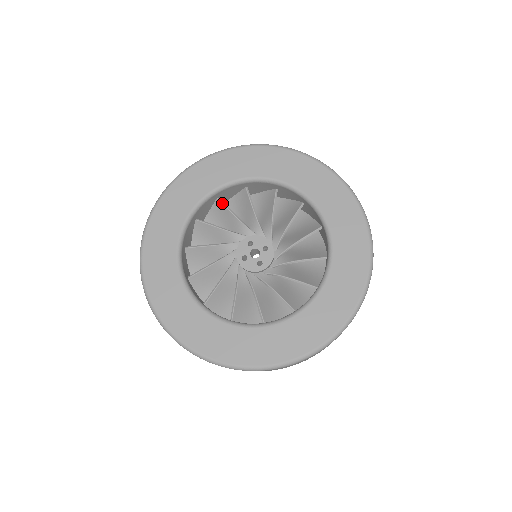
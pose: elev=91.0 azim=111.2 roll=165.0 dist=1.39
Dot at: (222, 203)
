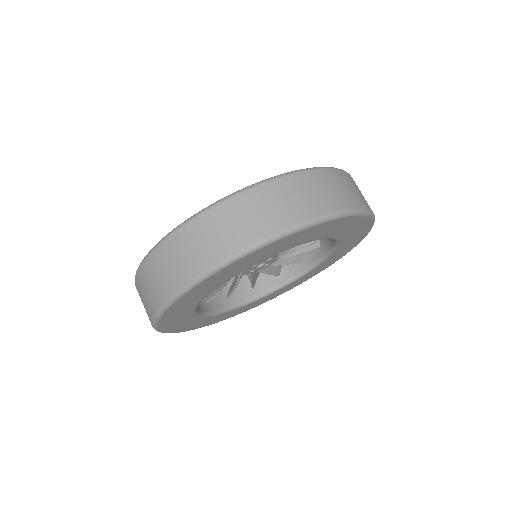
Dot at: occluded
